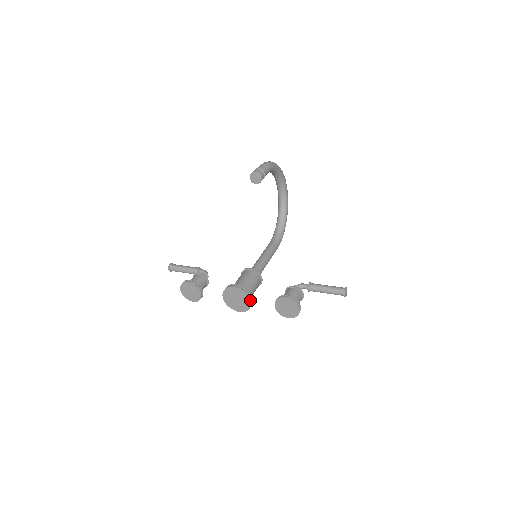
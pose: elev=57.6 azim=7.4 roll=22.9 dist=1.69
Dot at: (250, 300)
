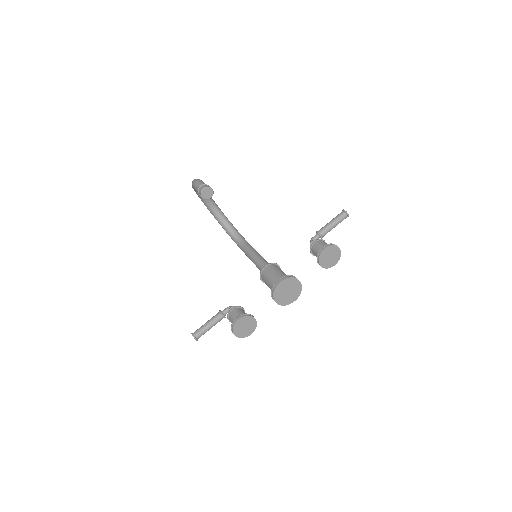
Dot at: occluded
